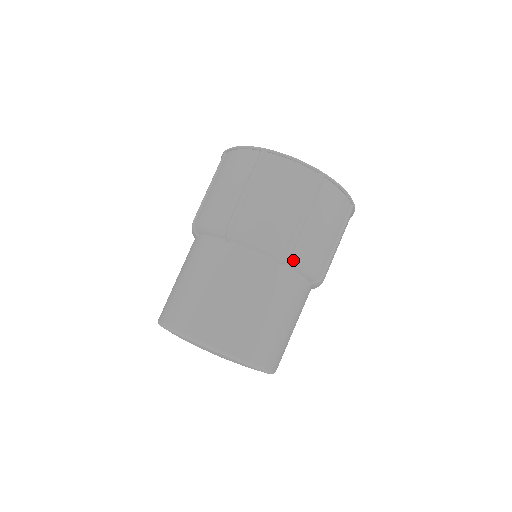
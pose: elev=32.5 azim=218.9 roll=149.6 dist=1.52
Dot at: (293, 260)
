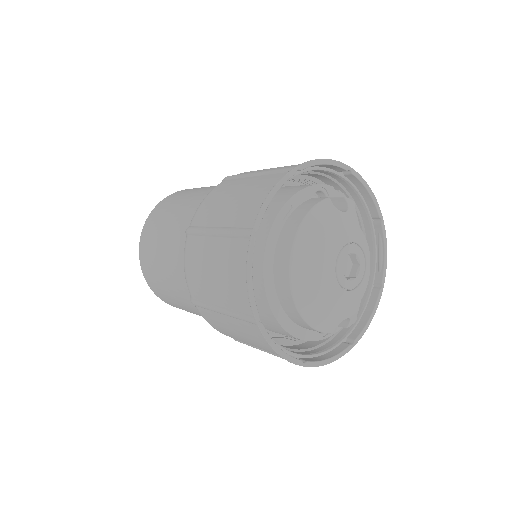
Dot at: occluded
